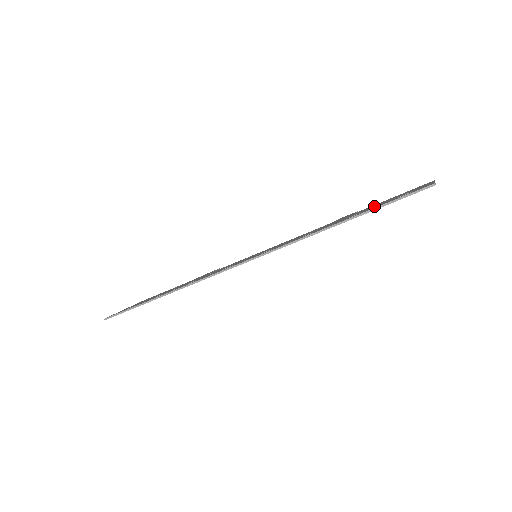
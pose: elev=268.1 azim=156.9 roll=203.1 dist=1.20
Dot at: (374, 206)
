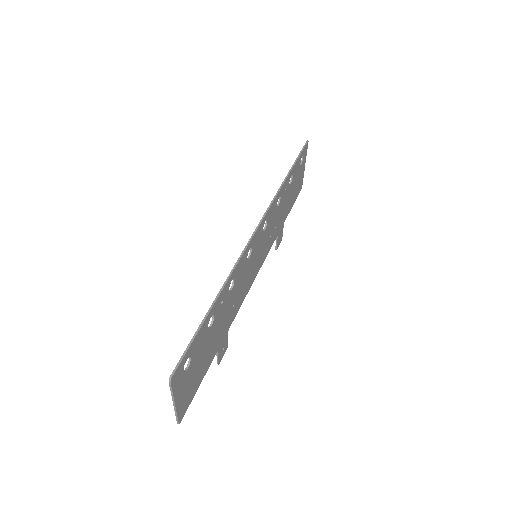
Dot at: (292, 185)
